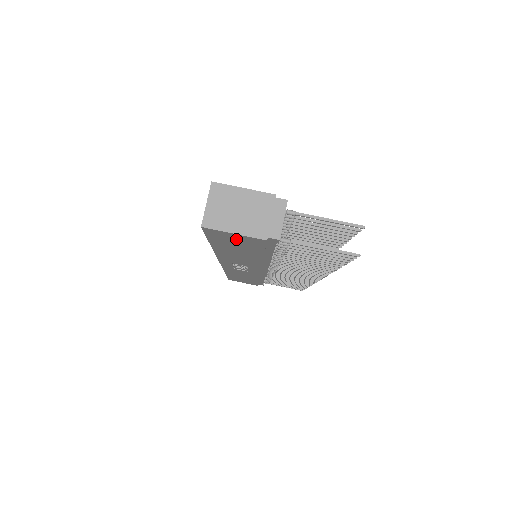
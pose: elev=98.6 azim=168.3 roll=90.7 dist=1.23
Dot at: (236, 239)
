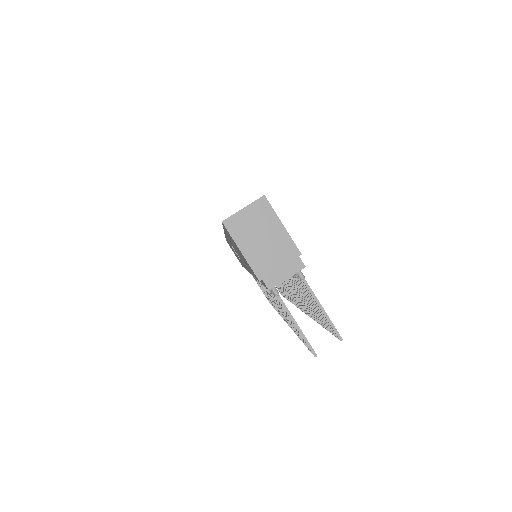
Dot at: occluded
